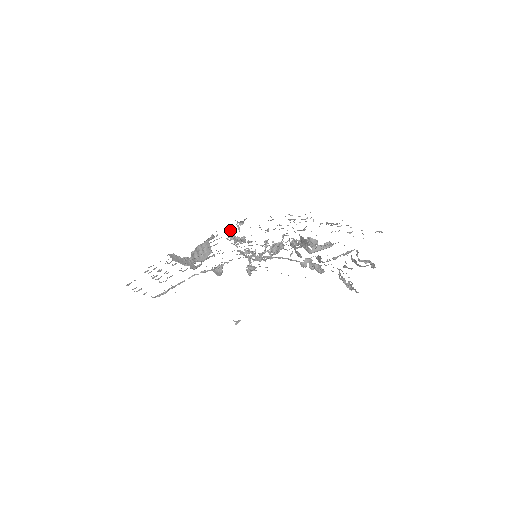
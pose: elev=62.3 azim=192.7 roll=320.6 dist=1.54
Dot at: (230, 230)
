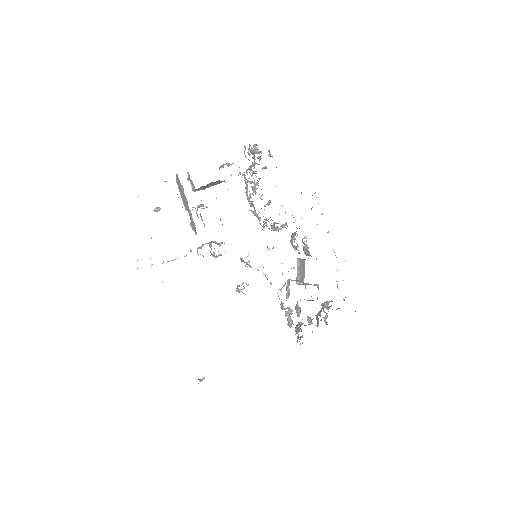
Dot at: (255, 153)
